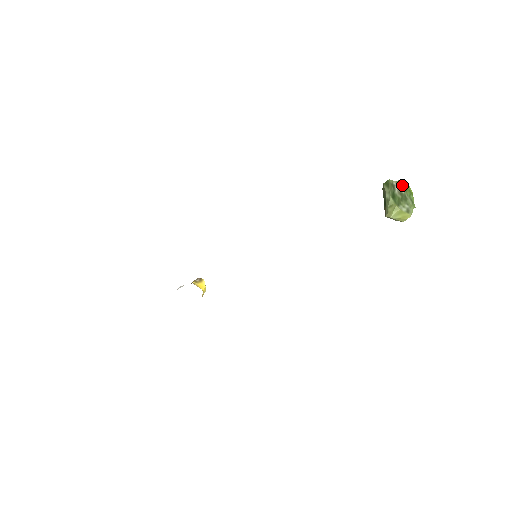
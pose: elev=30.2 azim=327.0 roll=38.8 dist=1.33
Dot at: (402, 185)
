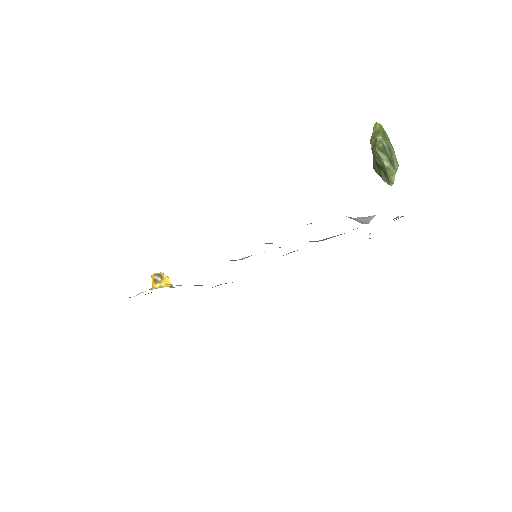
Dot at: (383, 135)
